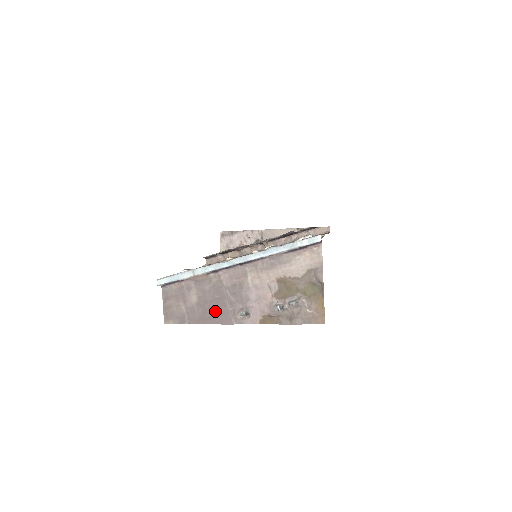
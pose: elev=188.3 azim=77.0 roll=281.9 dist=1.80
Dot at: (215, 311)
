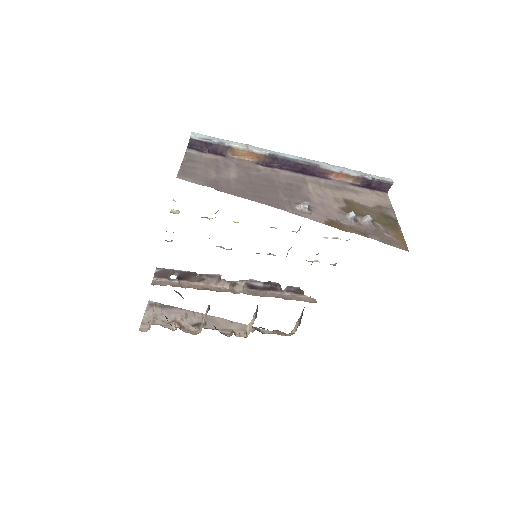
Dot at: (262, 193)
